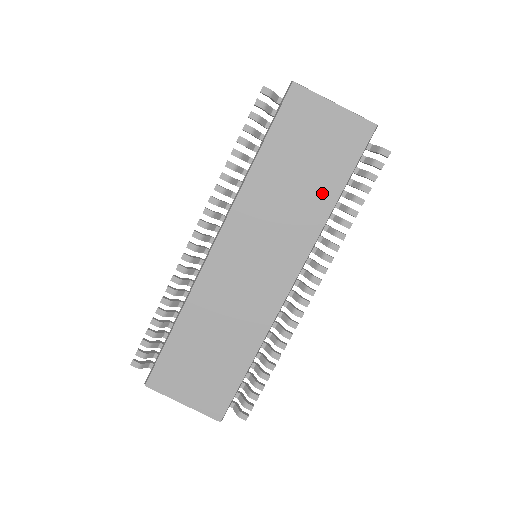
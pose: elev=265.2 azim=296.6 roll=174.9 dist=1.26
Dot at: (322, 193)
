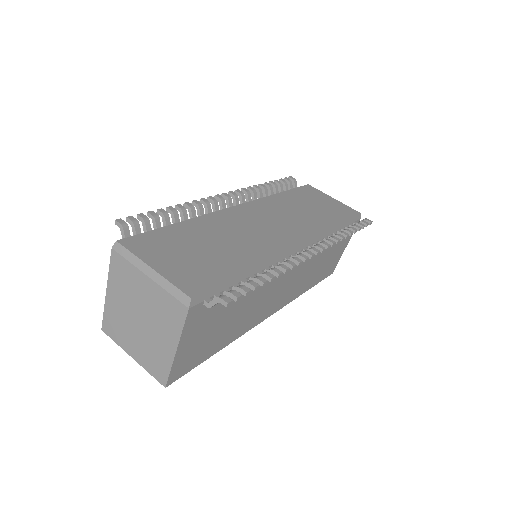
Dot at: (325, 219)
